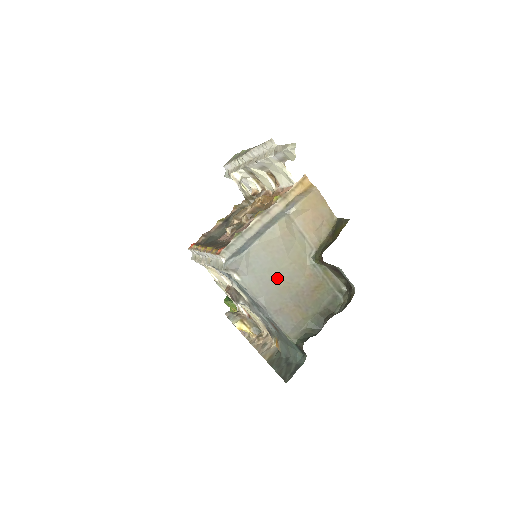
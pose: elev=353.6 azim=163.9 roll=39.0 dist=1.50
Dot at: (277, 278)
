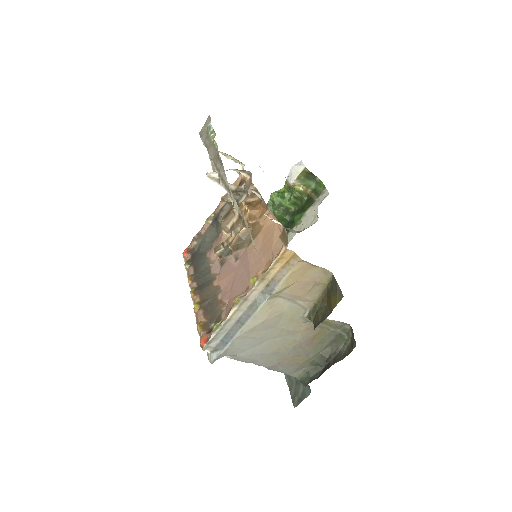
Dot at: (270, 345)
